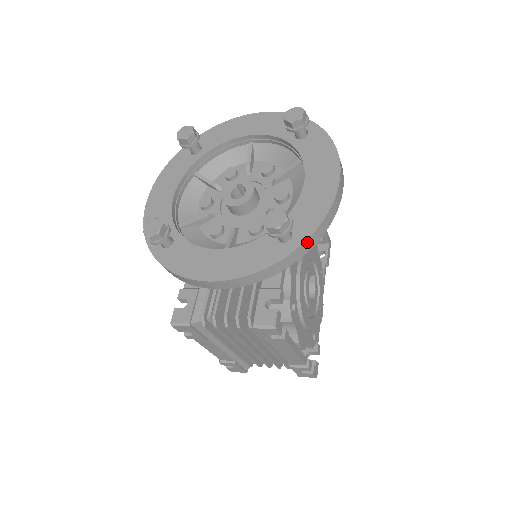
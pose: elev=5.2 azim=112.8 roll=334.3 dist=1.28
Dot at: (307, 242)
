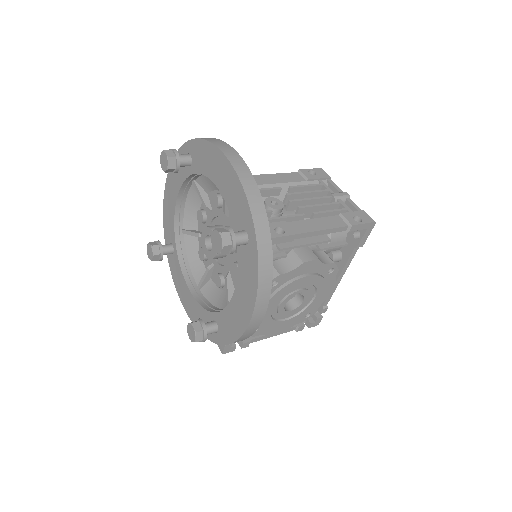
Dot at: occluded
